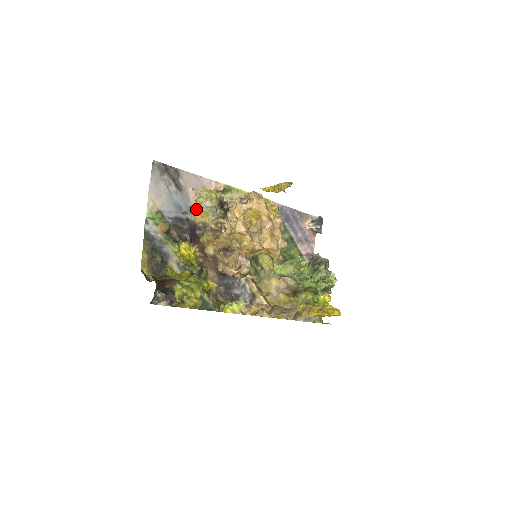
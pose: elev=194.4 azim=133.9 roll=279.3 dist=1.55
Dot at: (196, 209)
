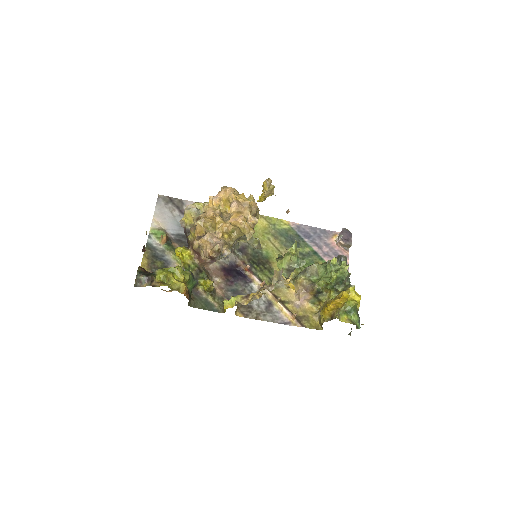
Dot at: (184, 215)
